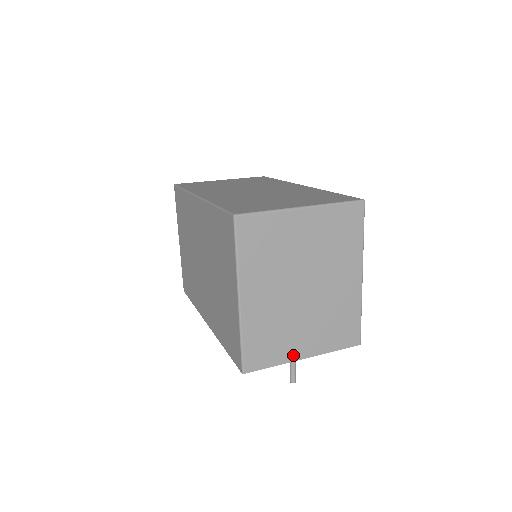
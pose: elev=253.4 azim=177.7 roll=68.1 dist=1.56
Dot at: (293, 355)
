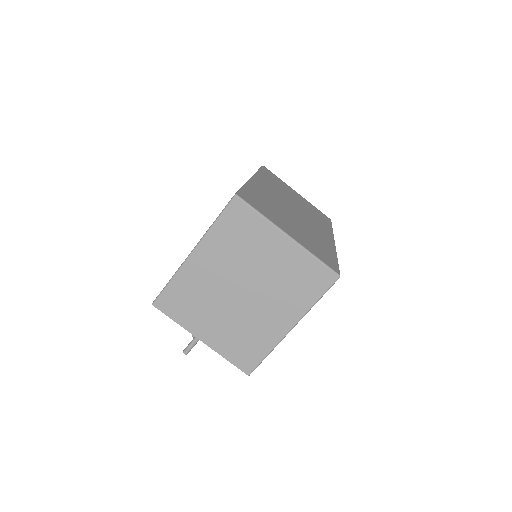
Dot at: (195, 329)
